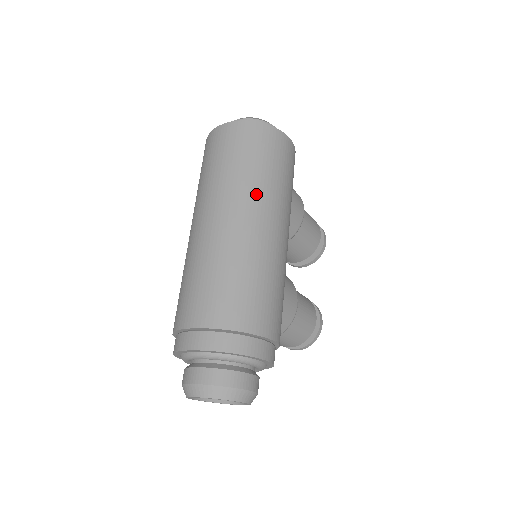
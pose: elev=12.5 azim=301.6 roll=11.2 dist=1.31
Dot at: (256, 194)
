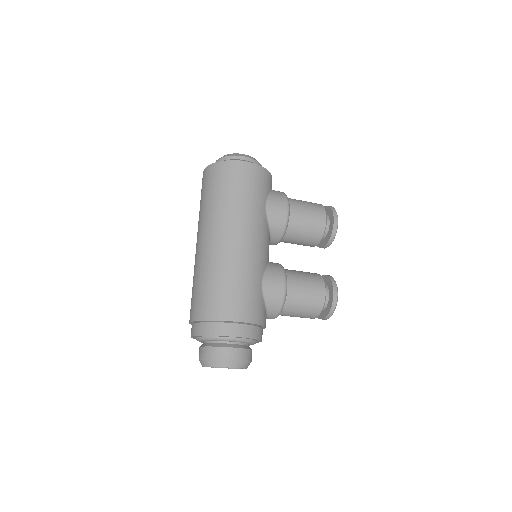
Dot at: (217, 219)
